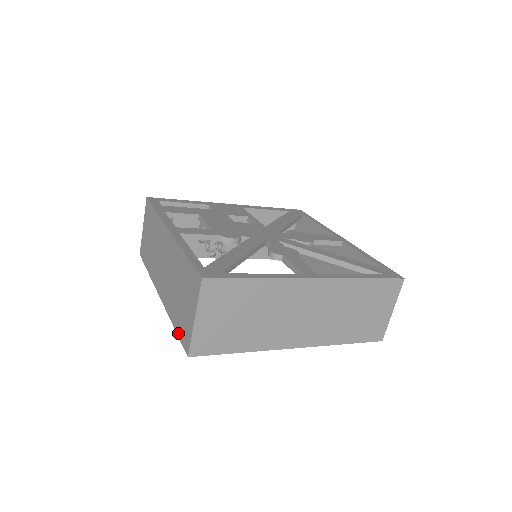
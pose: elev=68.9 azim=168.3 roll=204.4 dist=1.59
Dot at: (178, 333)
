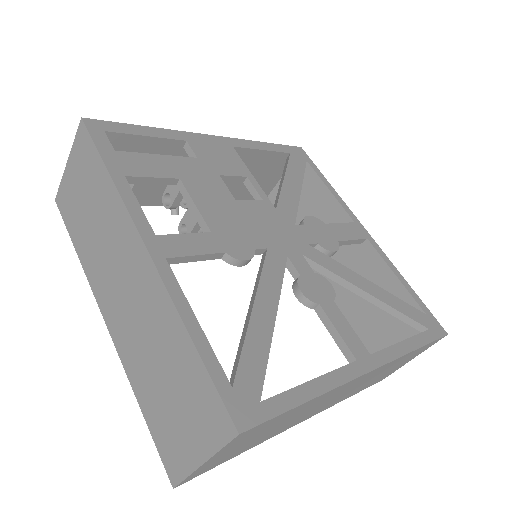
Dot at: (151, 430)
